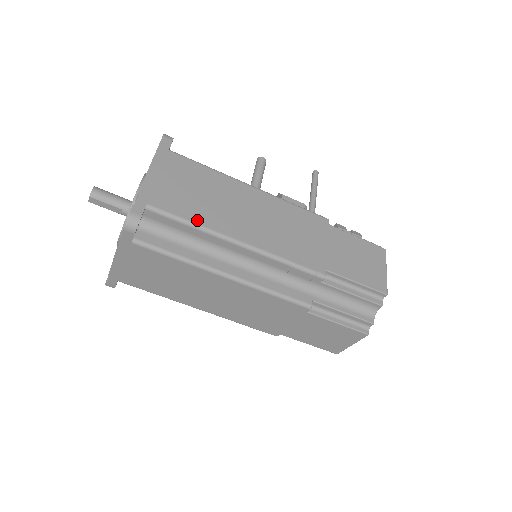
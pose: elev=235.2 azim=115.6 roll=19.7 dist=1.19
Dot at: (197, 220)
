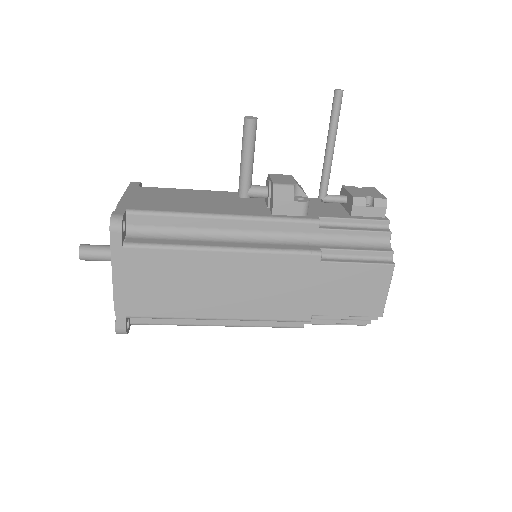
Dot at: (174, 314)
